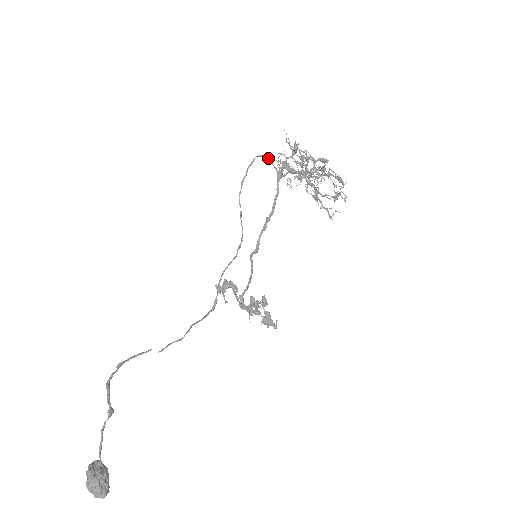
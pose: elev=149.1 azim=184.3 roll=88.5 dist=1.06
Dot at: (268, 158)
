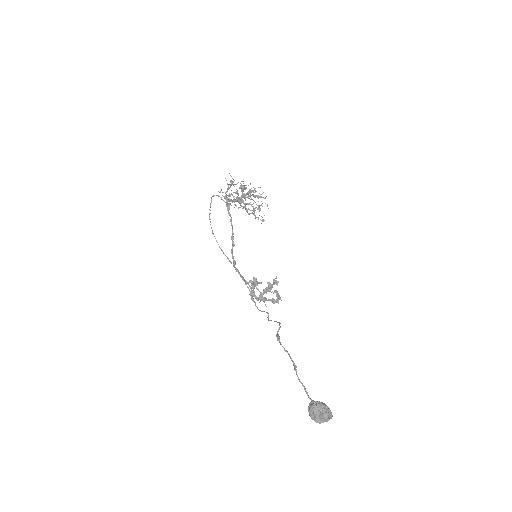
Dot at: (218, 196)
